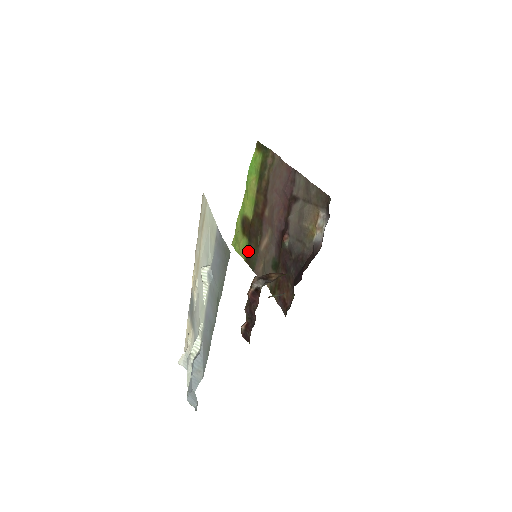
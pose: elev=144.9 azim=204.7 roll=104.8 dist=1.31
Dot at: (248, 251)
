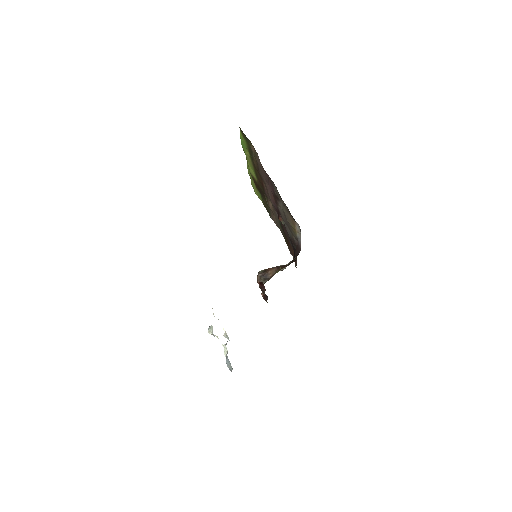
Dot at: (263, 201)
